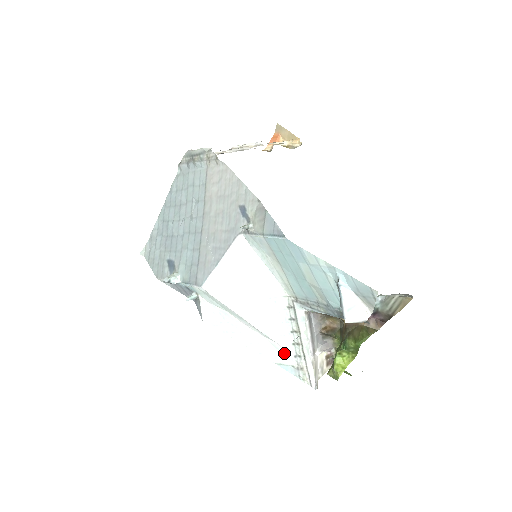
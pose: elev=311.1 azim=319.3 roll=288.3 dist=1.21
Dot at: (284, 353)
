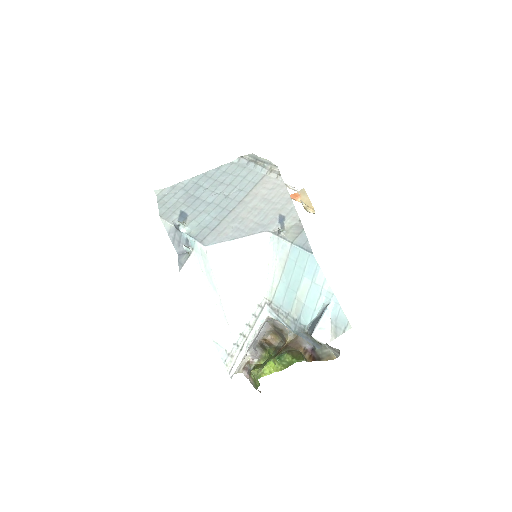
Dot at: (227, 336)
